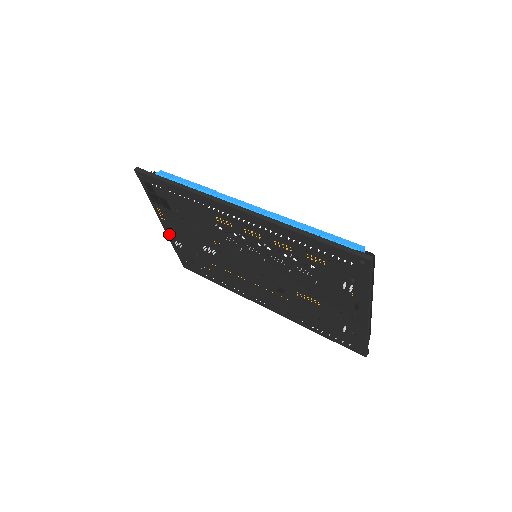
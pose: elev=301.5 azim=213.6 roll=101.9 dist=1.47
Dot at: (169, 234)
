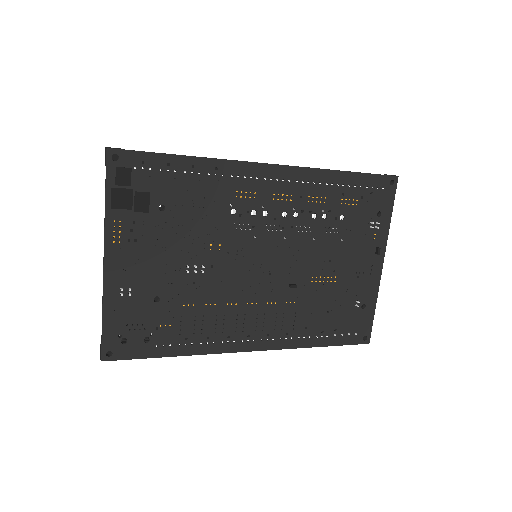
Dot at: (110, 278)
